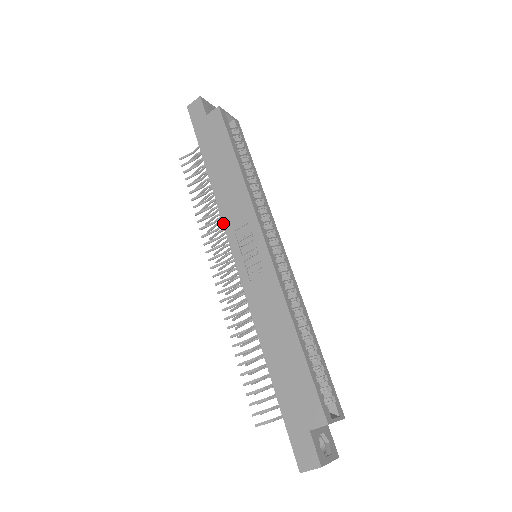
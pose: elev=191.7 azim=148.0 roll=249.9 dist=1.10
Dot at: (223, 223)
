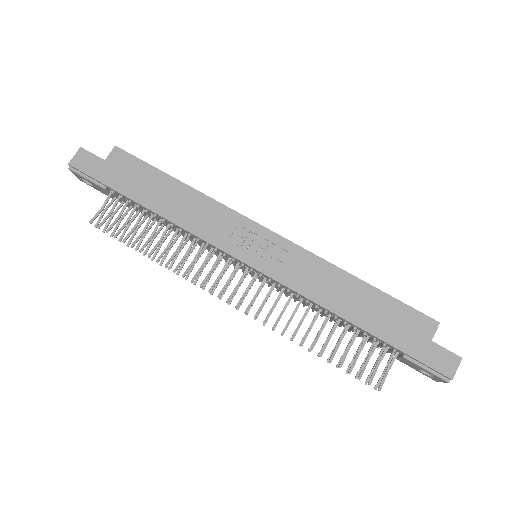
Dot at: (208, 242)
